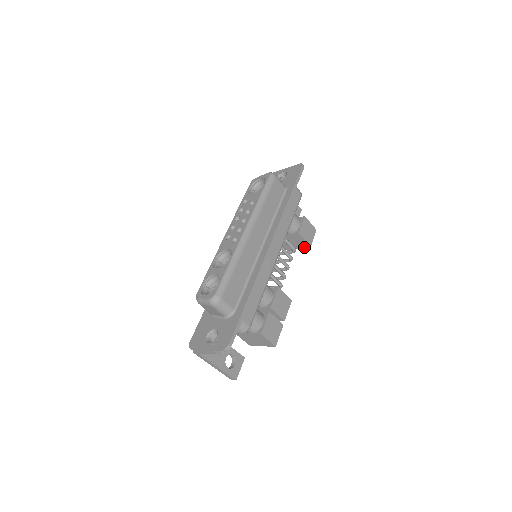
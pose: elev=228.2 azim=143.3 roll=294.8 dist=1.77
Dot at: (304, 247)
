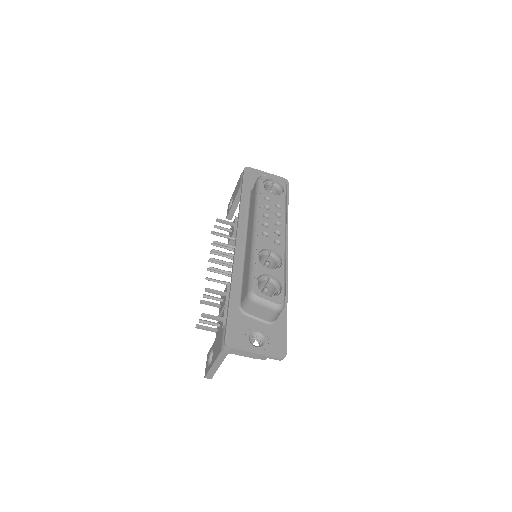
Dot at: occluded
